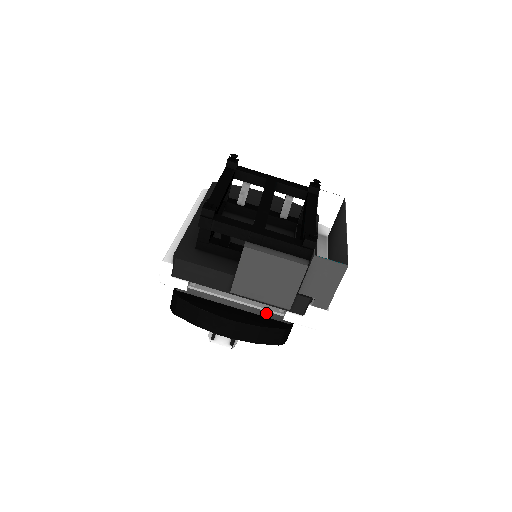
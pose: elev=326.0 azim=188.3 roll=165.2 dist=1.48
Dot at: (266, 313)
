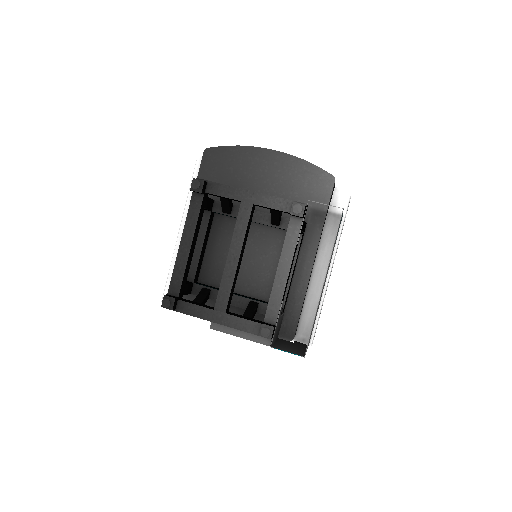
Dot at: occluded
